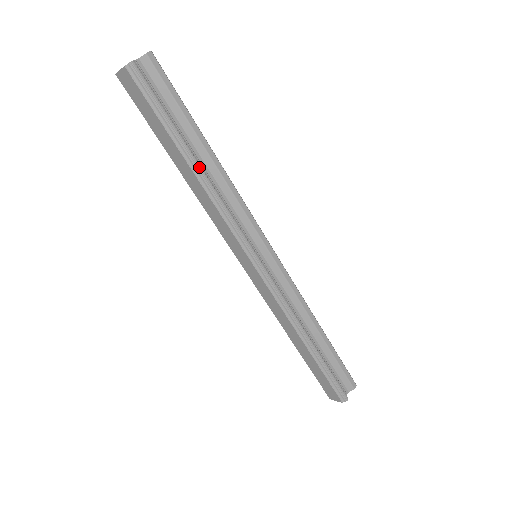
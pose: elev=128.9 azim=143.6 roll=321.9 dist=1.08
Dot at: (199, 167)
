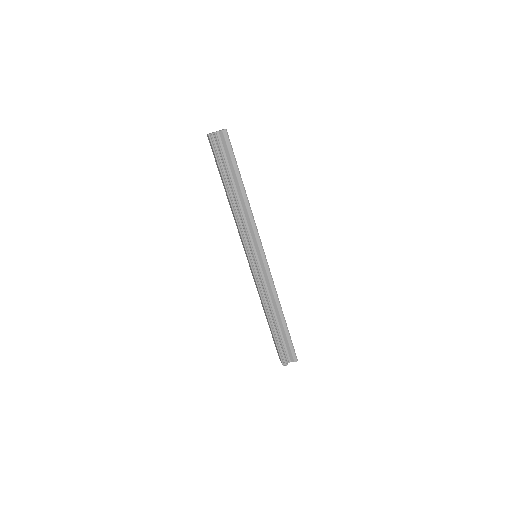
Dot at: (232, 197)
